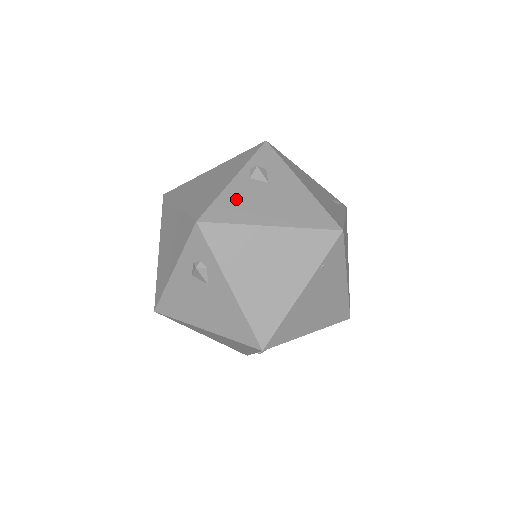
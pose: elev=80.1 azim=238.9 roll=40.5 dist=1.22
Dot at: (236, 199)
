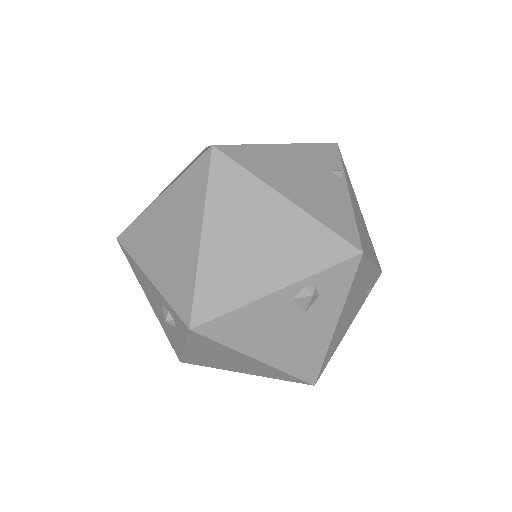
Dot at: (253, 320)
